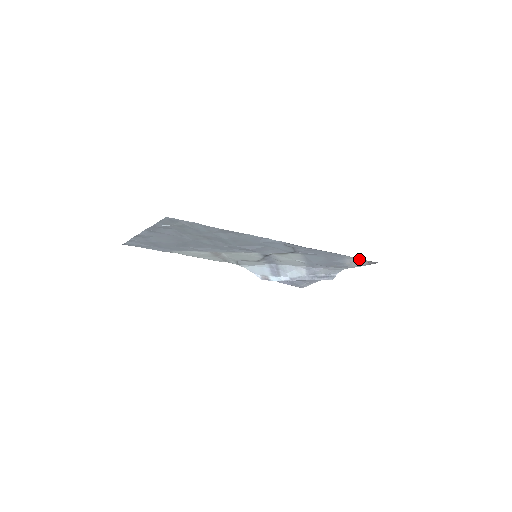
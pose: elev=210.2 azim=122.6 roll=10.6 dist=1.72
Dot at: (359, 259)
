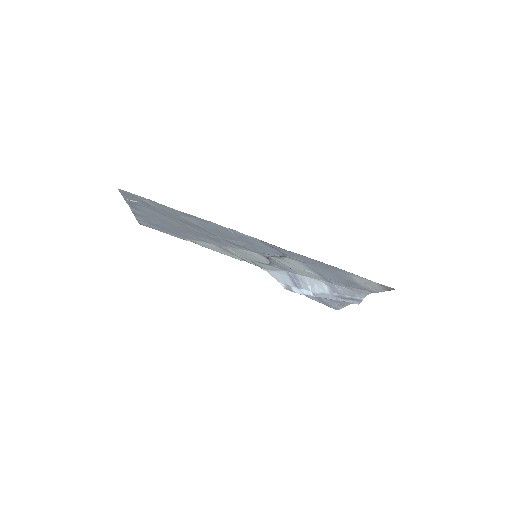
Dot at: (366, 279)
